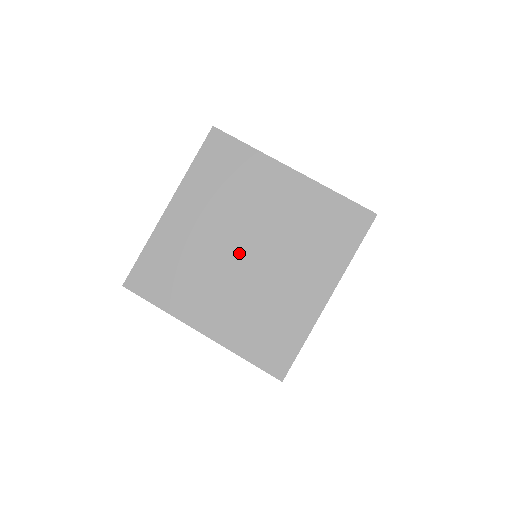
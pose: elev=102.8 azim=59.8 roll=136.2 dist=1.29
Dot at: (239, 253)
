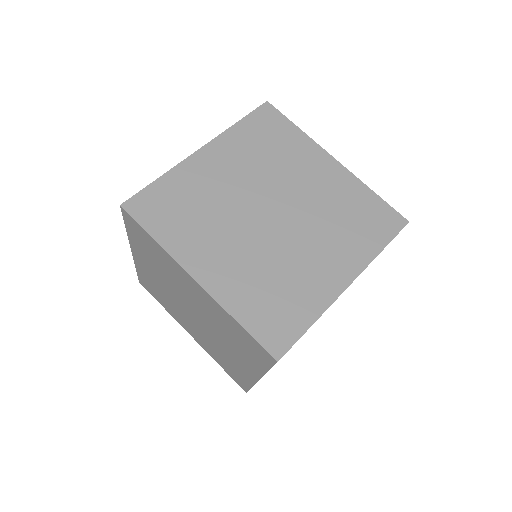
Dot at: (263, 213)
